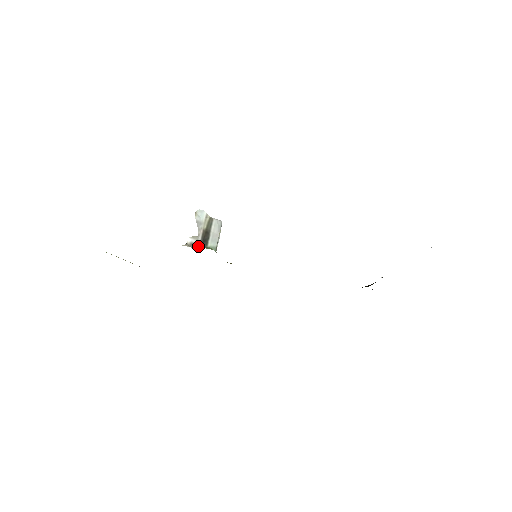
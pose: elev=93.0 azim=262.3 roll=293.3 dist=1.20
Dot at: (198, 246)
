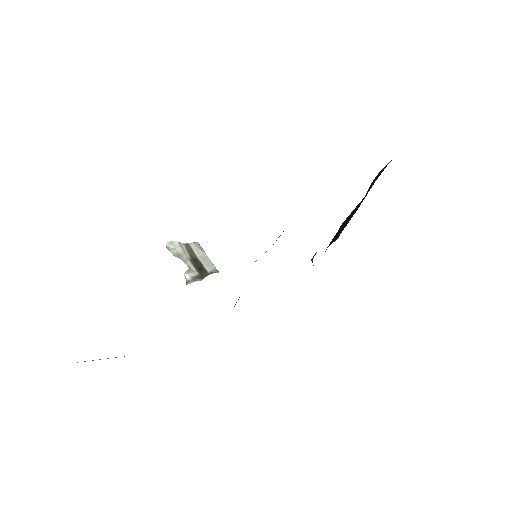
Dot at: (201, 277)
